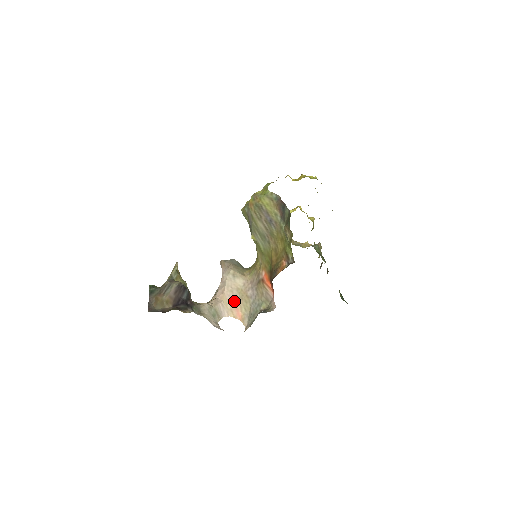
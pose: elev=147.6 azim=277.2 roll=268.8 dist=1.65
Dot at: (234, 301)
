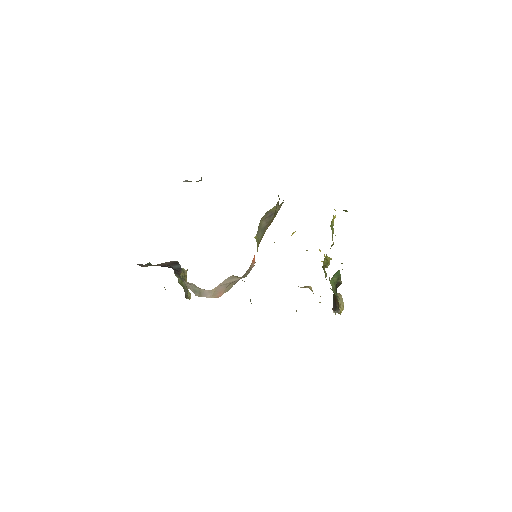
Dot at: (222, 289)
